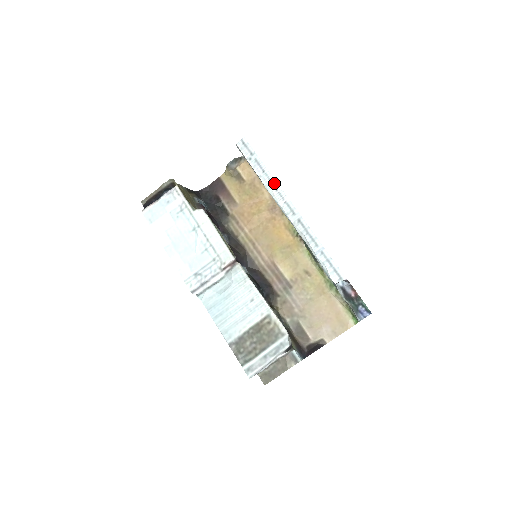
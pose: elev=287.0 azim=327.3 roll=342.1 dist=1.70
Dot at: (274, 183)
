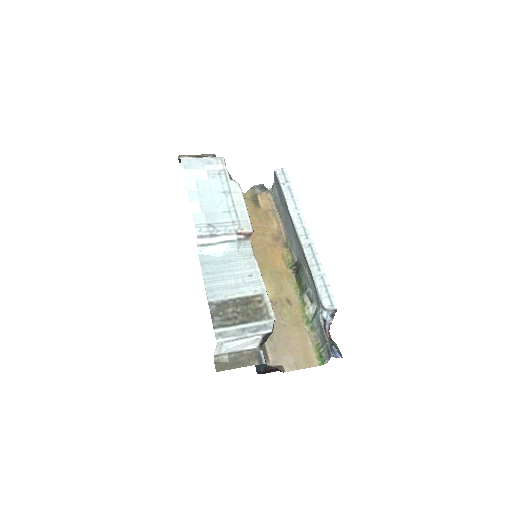
Dot at: (298, 209)
